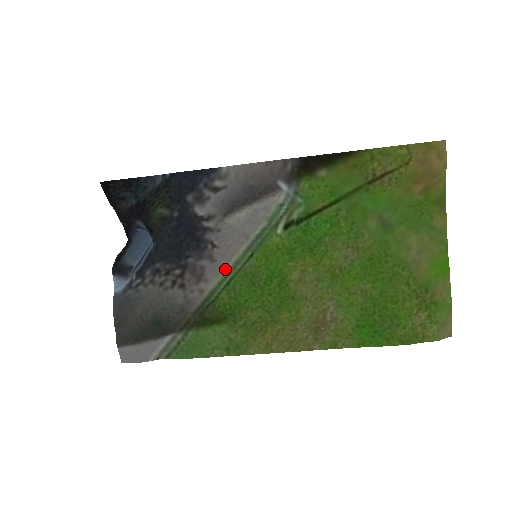
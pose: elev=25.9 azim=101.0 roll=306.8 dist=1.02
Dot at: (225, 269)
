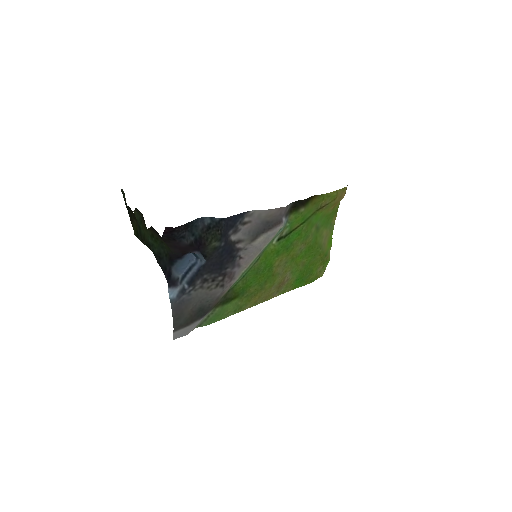
Dot at: (245, 269)
